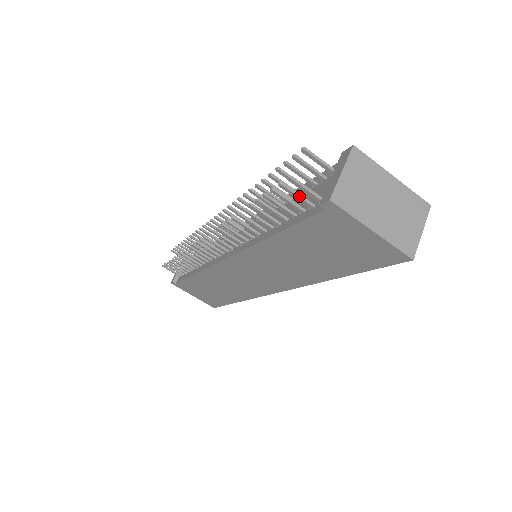
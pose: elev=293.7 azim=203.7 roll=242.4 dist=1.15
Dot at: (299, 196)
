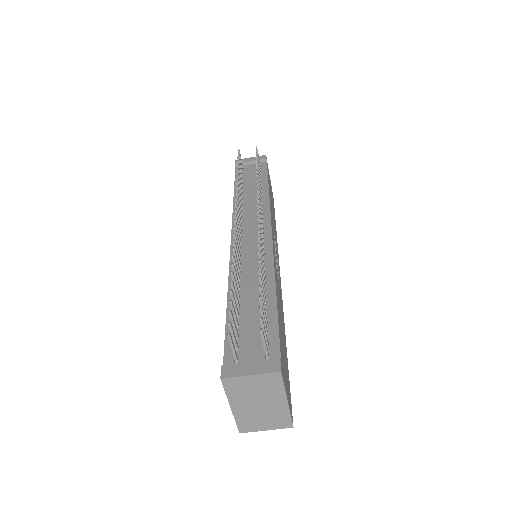
Dot at: (233, 338)
